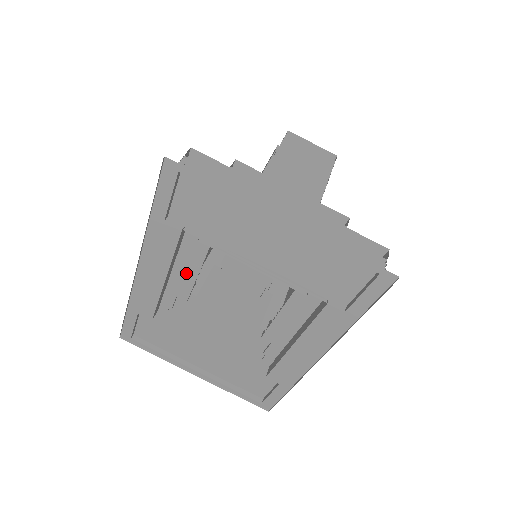
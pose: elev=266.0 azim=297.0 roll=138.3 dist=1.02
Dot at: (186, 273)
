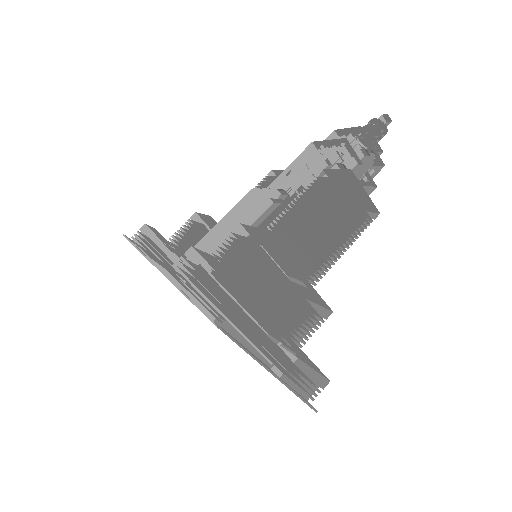
Dot at: occluded
